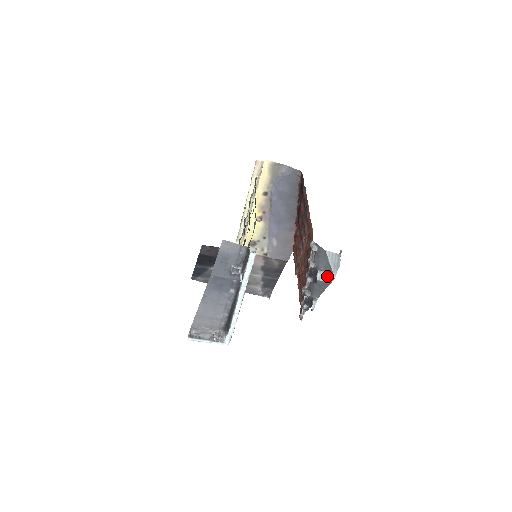
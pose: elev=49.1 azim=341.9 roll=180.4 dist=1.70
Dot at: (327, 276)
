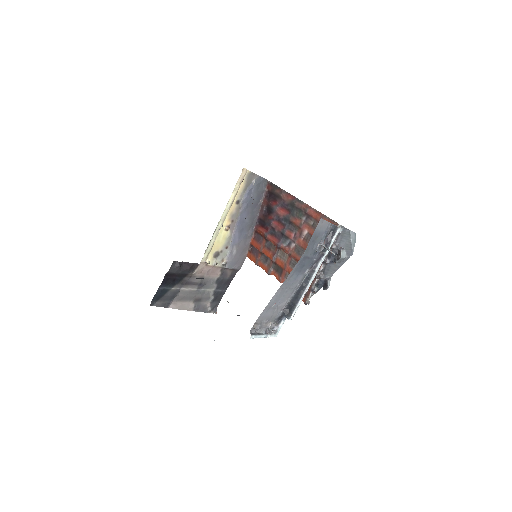
Dot at: (346, 253)
